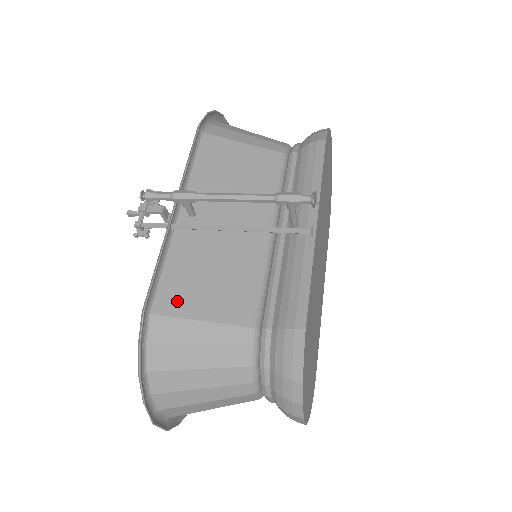
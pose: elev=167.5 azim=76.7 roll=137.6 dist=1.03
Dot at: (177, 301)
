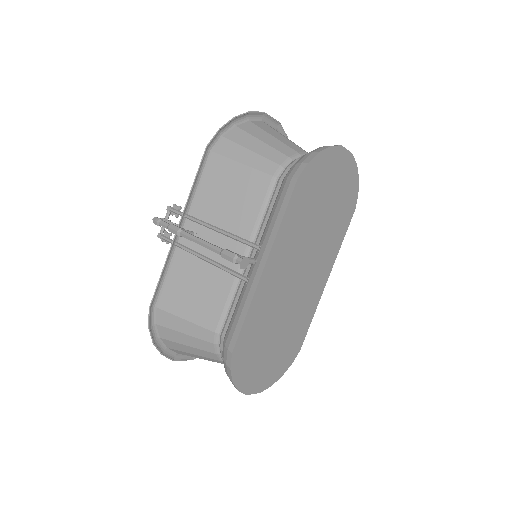
Dot at: (173, 302)
